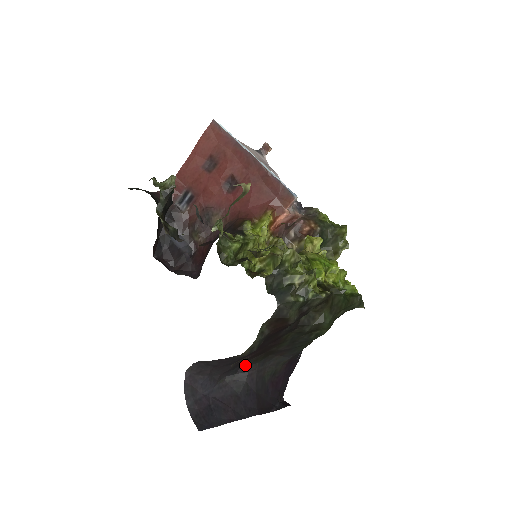
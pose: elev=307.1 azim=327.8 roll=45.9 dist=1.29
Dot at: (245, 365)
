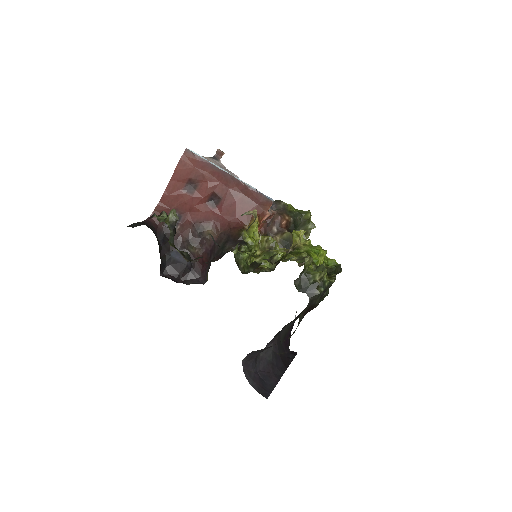
Dot at: (271, 340)
